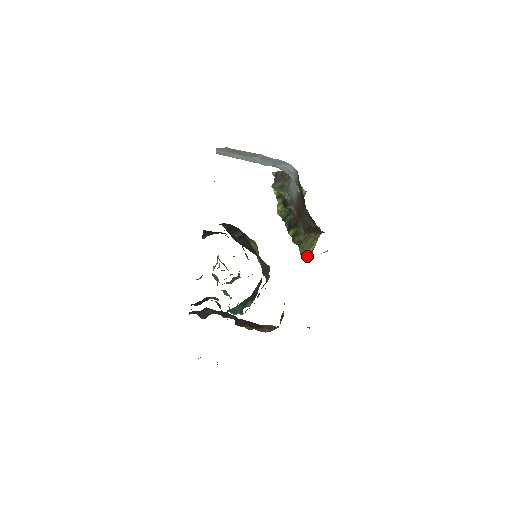
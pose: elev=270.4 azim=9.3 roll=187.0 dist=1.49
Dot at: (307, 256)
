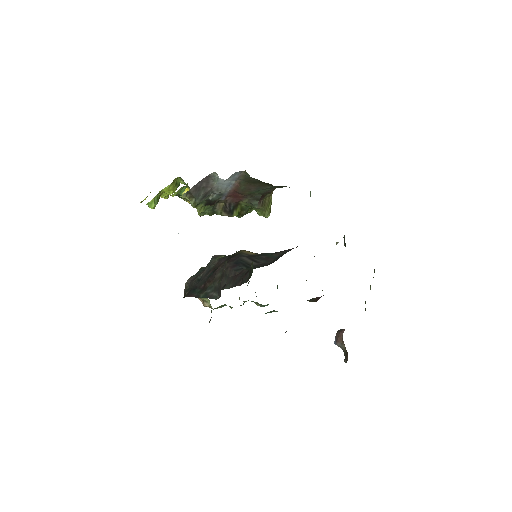
Dot at: (269, 212)
